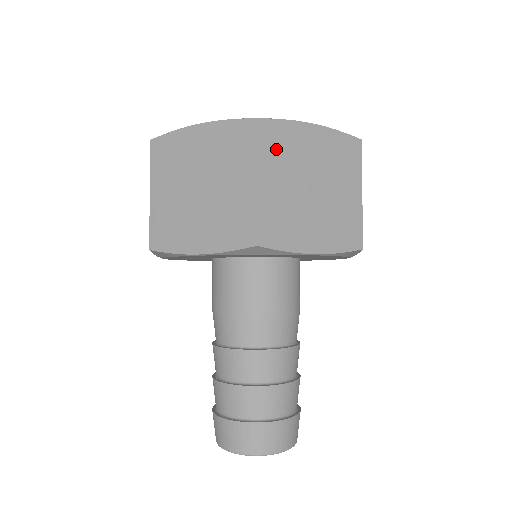
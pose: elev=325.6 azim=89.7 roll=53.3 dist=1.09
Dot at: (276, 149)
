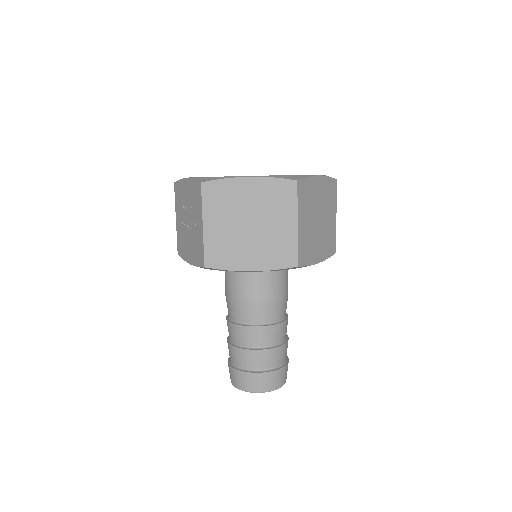
Dot at: (305, 199)
